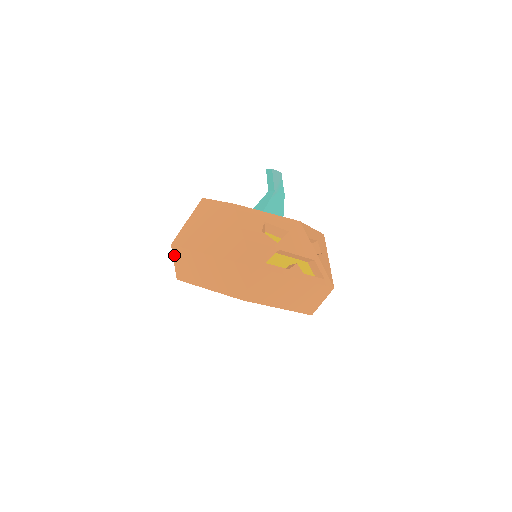
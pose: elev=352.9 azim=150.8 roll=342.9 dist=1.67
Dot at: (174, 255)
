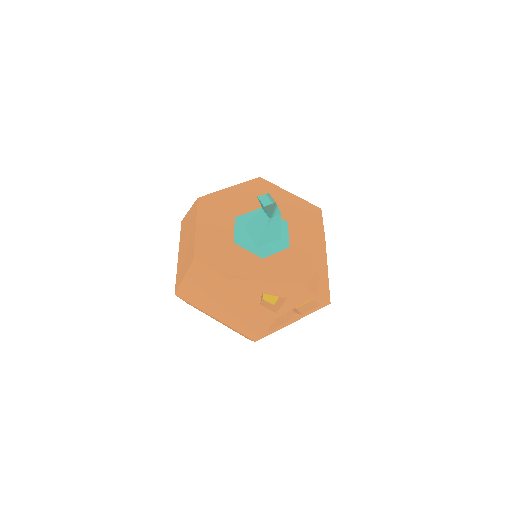
Dot at: (180, 298)
